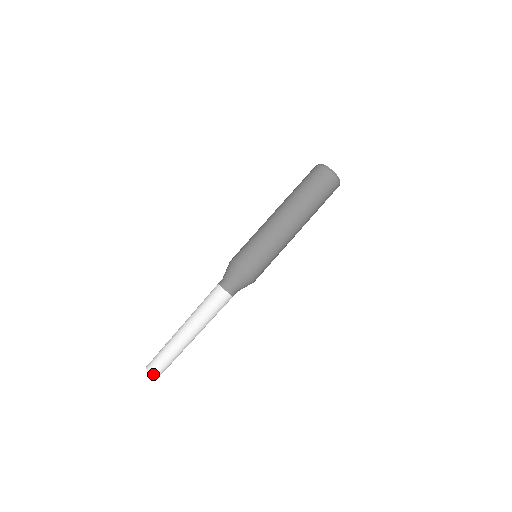
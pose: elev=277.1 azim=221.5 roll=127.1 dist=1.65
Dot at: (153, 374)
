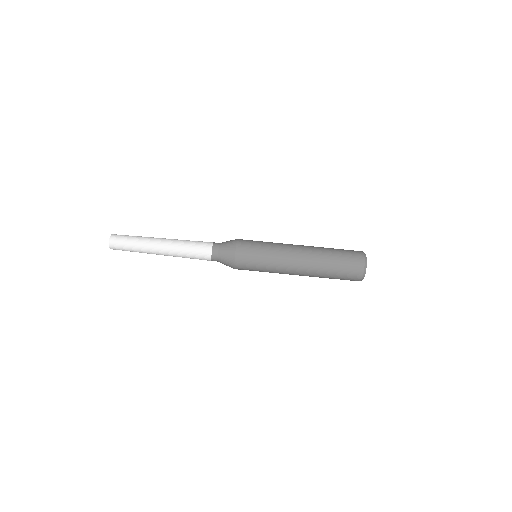
Dot at: (111, 240)
